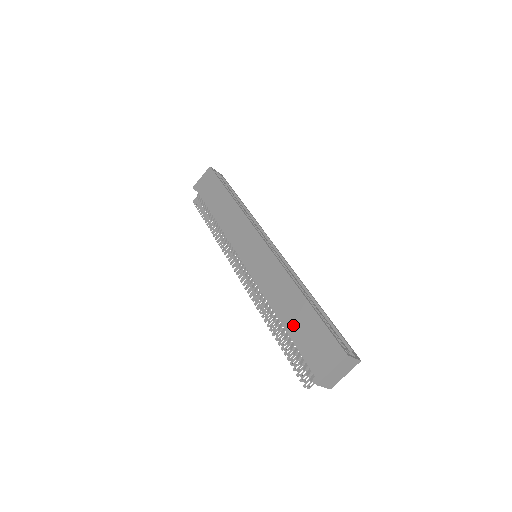
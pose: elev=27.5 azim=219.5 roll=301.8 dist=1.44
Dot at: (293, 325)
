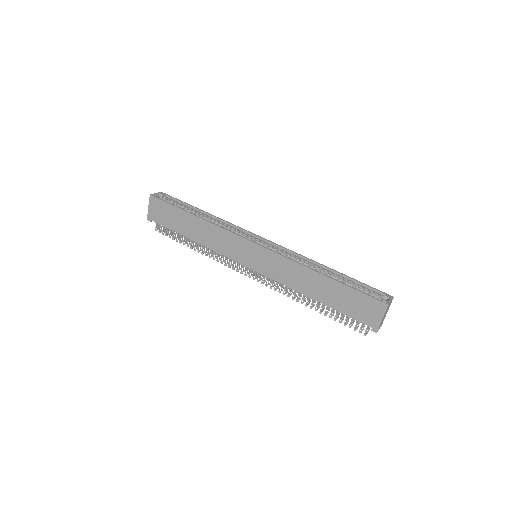
Dot at: (331, 300)
